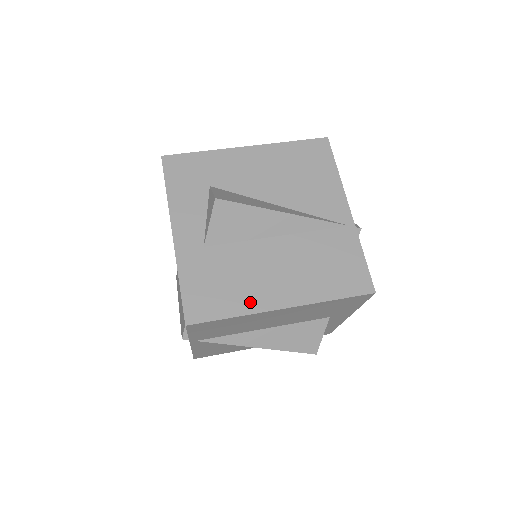
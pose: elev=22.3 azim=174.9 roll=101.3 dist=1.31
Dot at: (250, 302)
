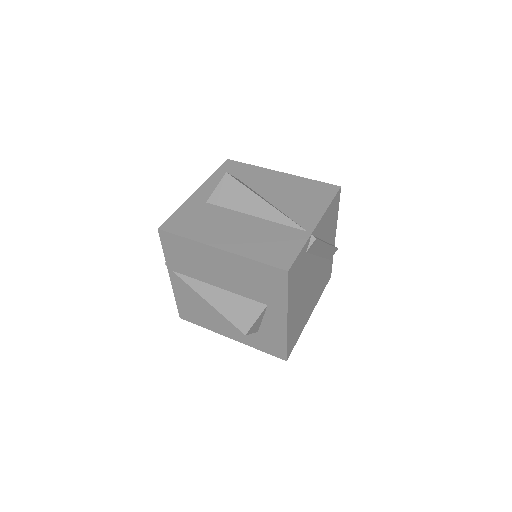
Dot at: (203, 236)
